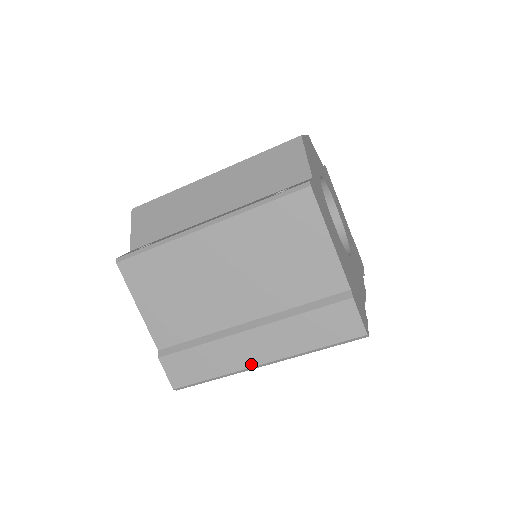
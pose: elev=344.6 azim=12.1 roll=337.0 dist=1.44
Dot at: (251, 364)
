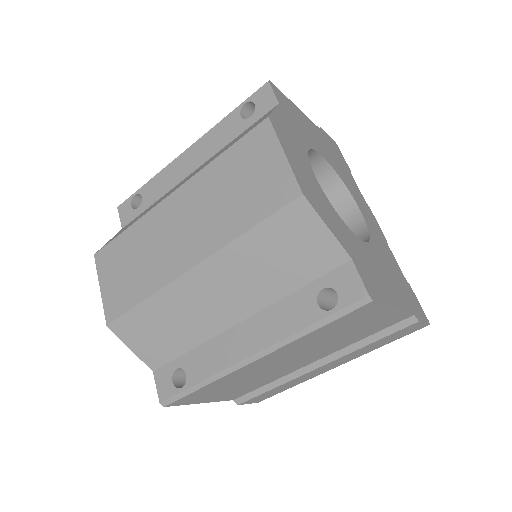
Dot at: (324, 372)
